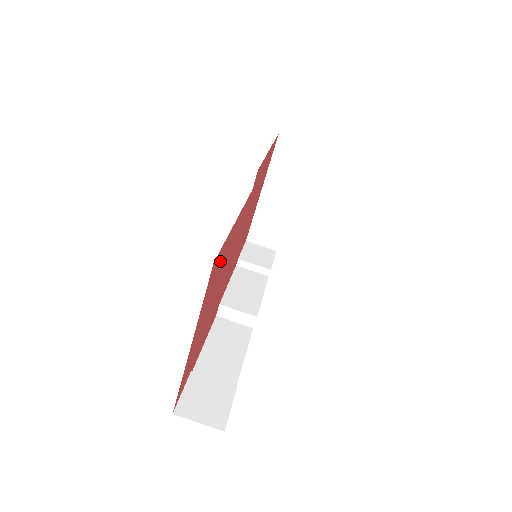
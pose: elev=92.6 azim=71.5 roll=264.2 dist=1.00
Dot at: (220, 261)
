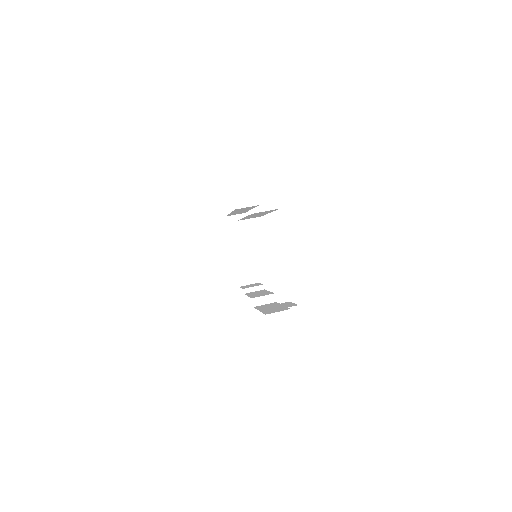
Dot at: occluded
